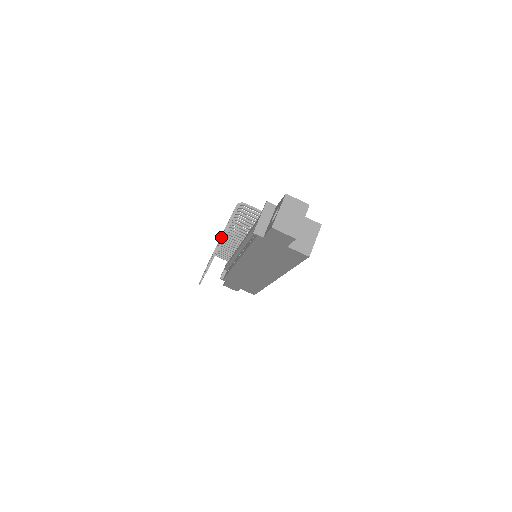
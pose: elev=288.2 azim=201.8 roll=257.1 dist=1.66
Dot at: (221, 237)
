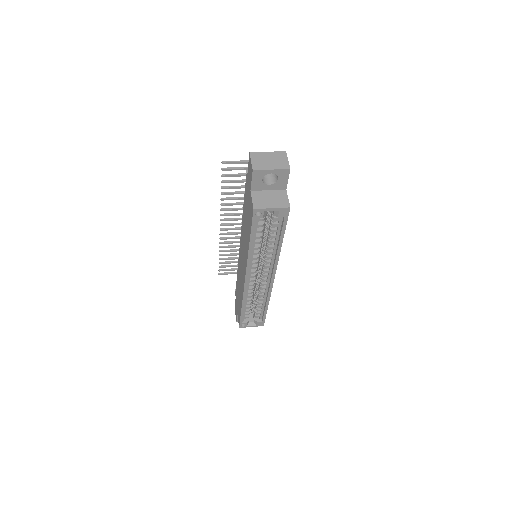
Dot at: occluded
